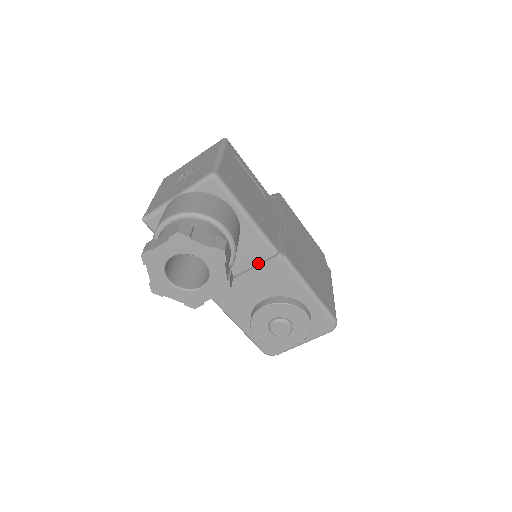
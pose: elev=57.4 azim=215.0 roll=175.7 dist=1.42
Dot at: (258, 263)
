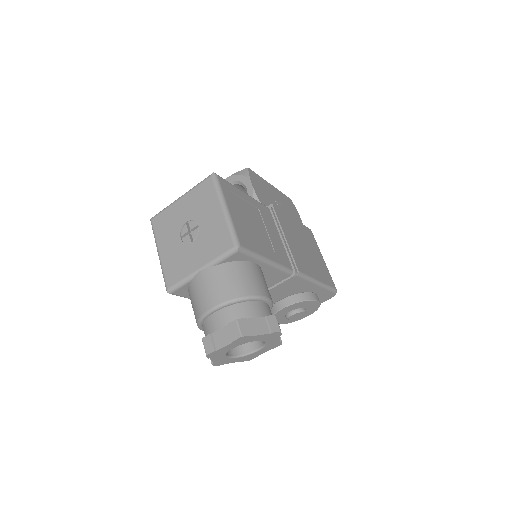
Dot at: (276, 284)
